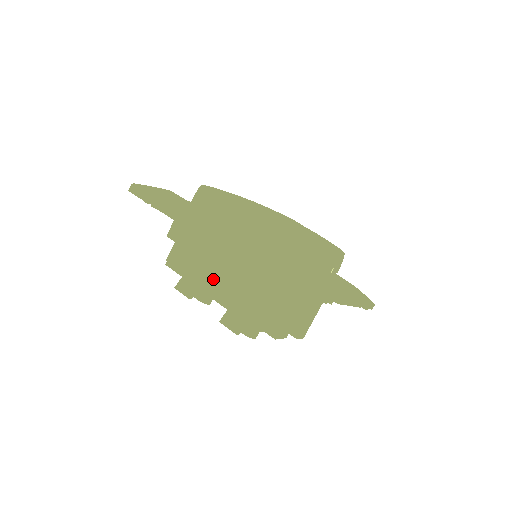
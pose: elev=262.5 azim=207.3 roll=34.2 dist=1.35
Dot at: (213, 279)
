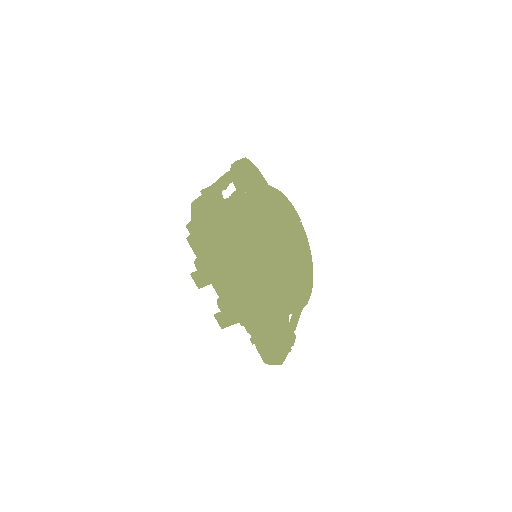
Dot at: occluded
